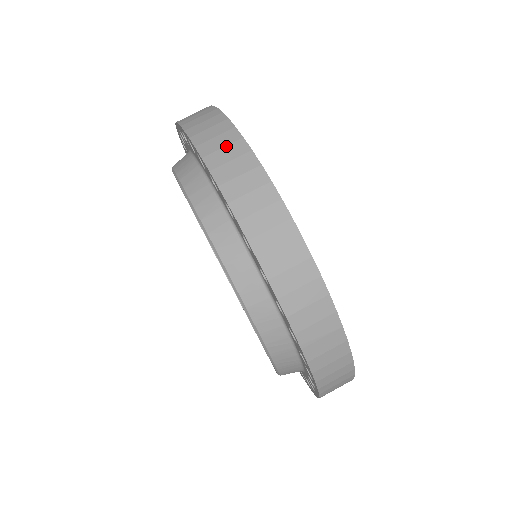
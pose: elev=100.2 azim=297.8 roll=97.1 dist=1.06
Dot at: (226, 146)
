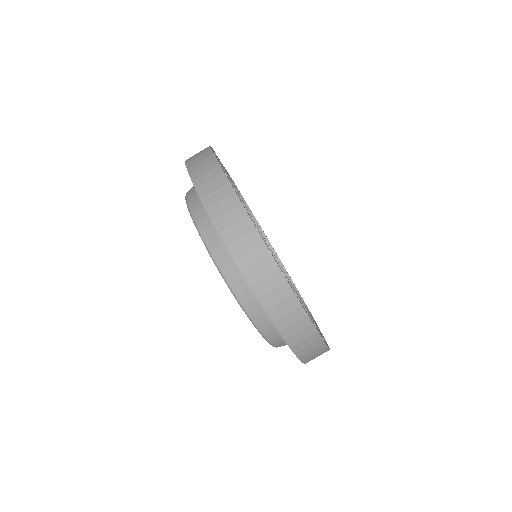
Dot at: (212, 179)
